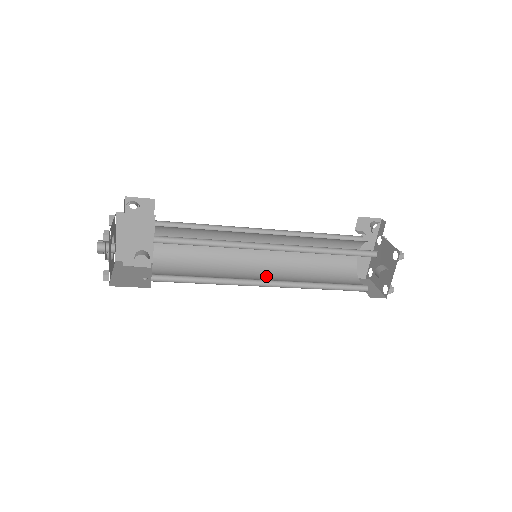
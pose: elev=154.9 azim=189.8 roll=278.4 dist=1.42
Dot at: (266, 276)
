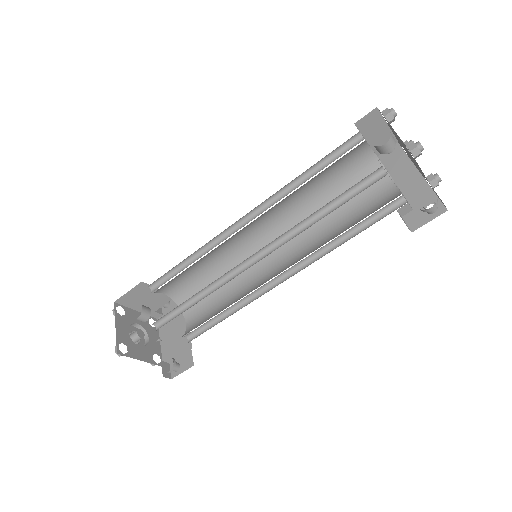
Dot at: occluded
